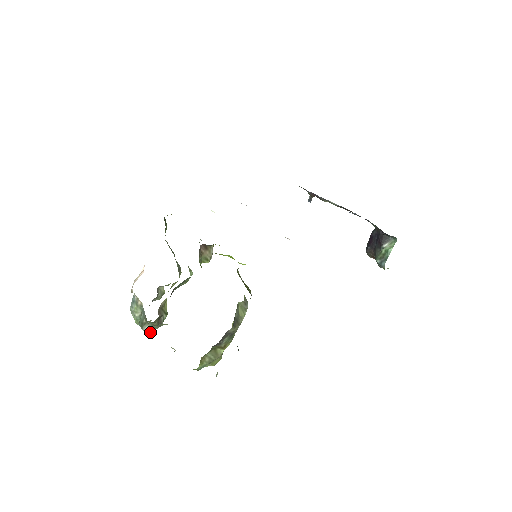
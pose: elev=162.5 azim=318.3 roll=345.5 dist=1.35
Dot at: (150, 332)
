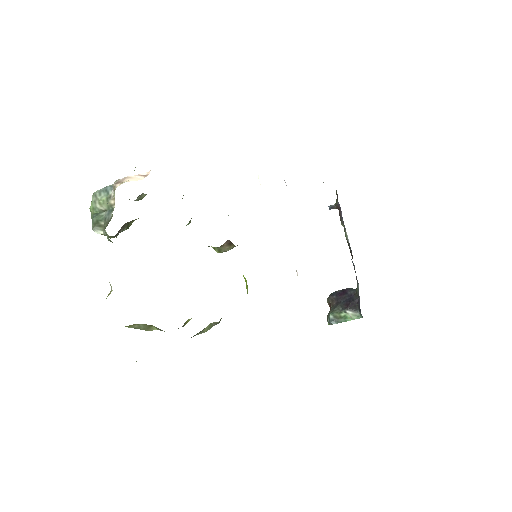
Dot at: occluded
